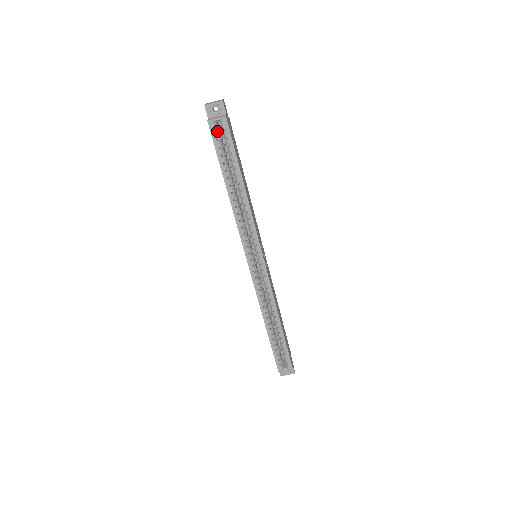
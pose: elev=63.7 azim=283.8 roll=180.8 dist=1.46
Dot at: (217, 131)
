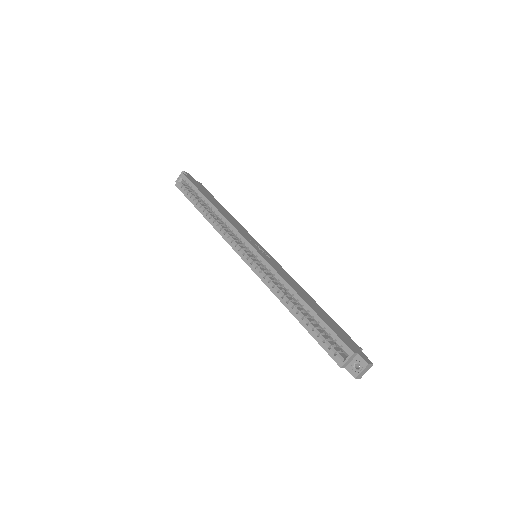
Dot at: (184, 187)
